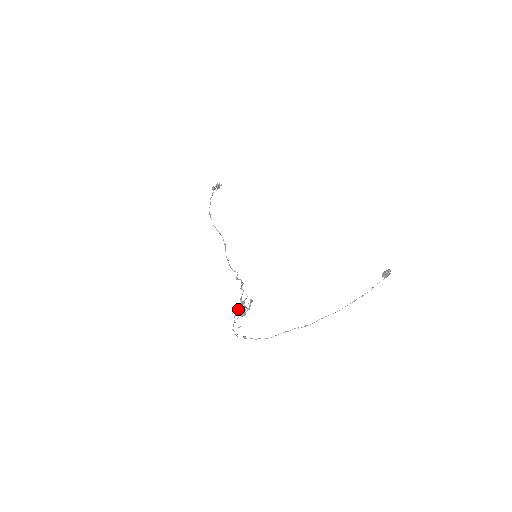
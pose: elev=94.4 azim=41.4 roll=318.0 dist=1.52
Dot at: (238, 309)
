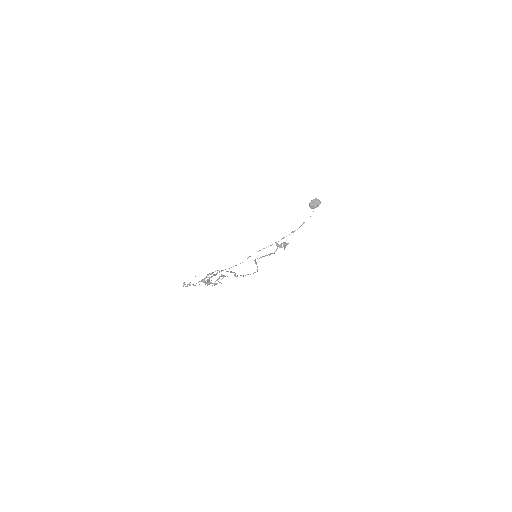
Dot at: (207, 280)
